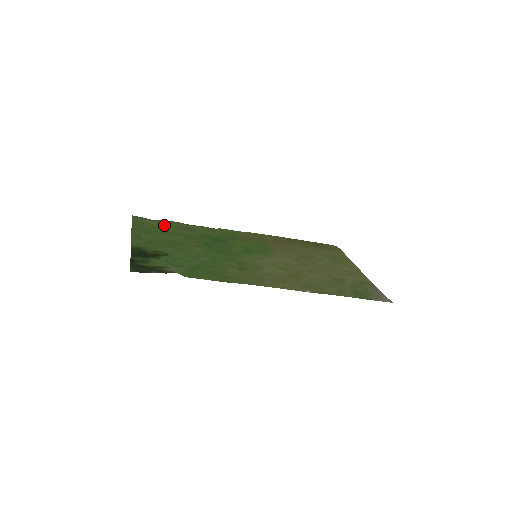
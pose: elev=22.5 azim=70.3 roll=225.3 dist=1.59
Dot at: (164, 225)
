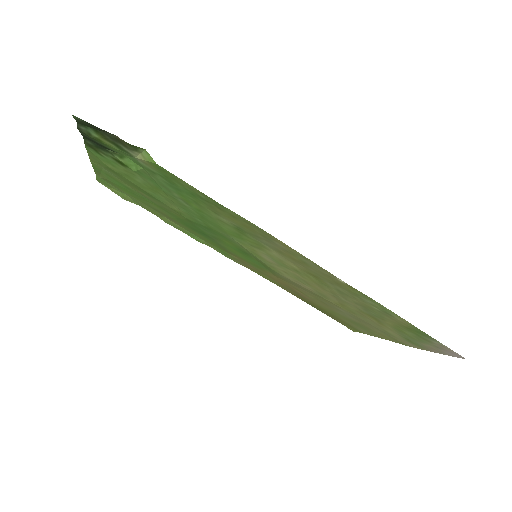
Dot at: (136, 198)
